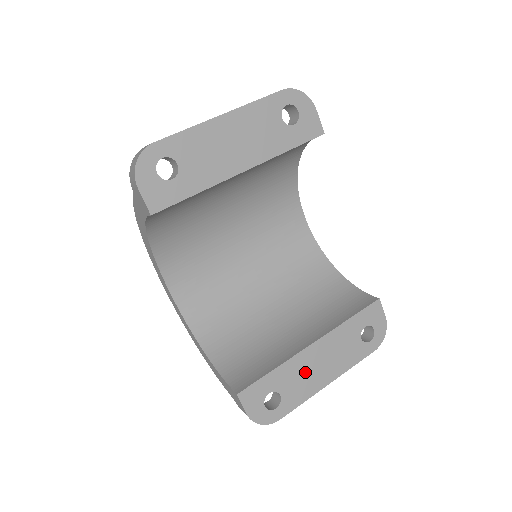
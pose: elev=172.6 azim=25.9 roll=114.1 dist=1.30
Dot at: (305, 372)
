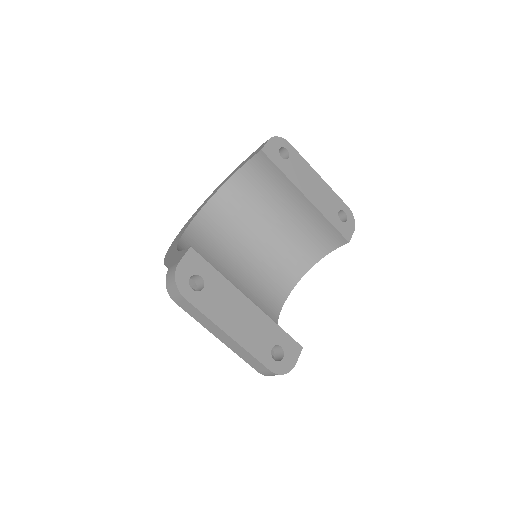
Dot at: (228, 304)
